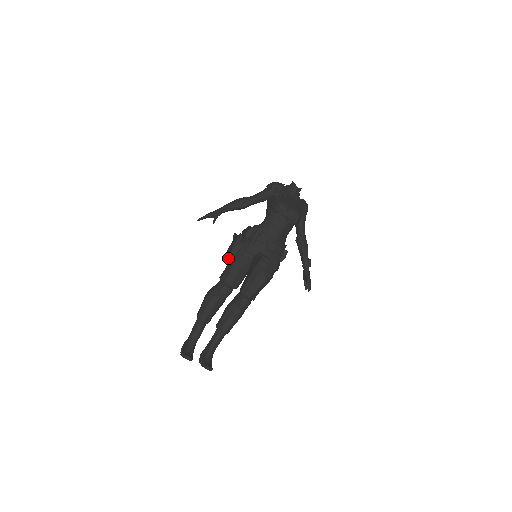
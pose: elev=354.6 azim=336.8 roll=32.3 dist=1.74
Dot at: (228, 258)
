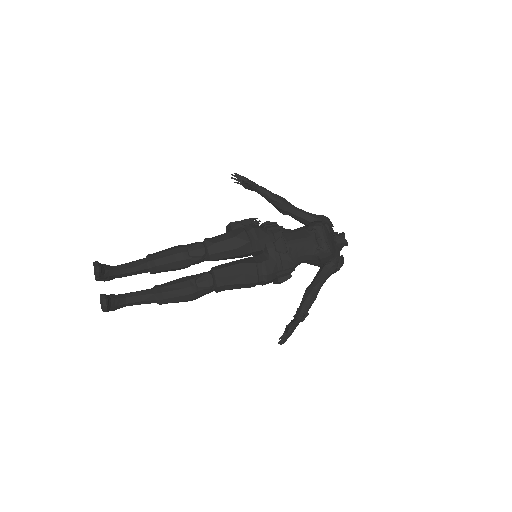
Dot at: (229, 229)
